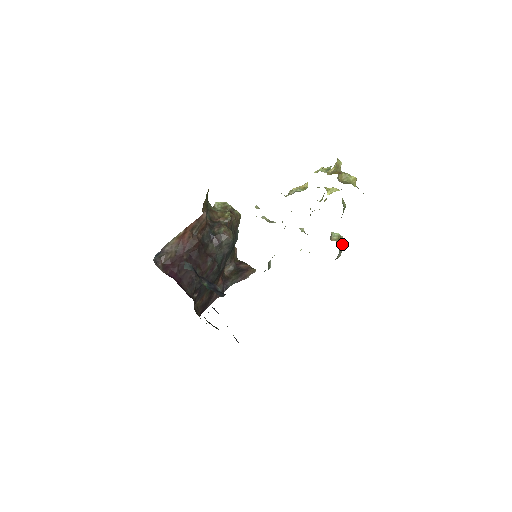
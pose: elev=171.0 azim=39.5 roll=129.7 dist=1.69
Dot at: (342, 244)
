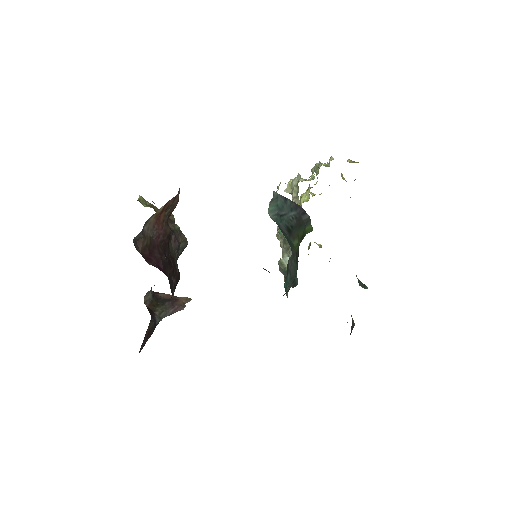
Dot at: occluded
